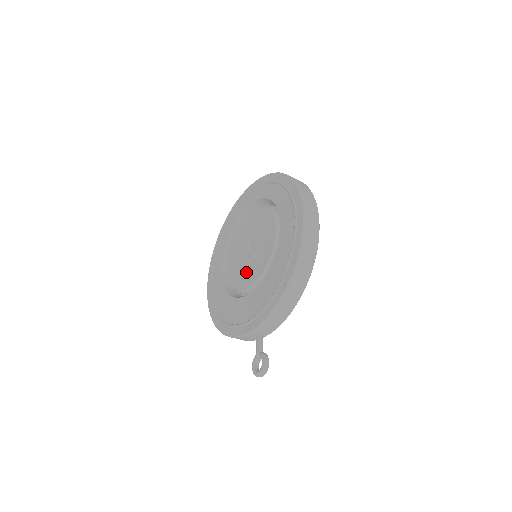
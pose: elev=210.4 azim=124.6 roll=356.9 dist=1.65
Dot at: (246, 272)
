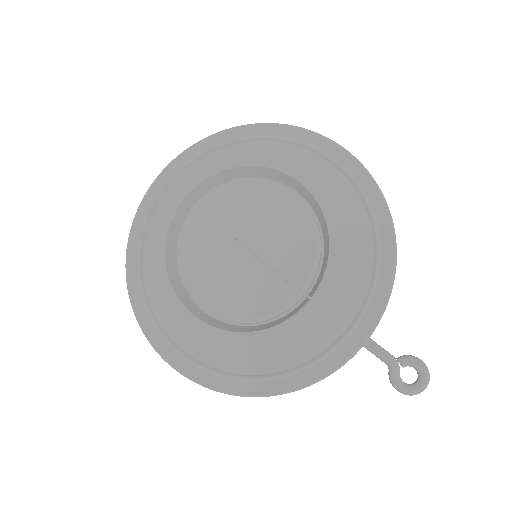
Dot at: (270, 279)
